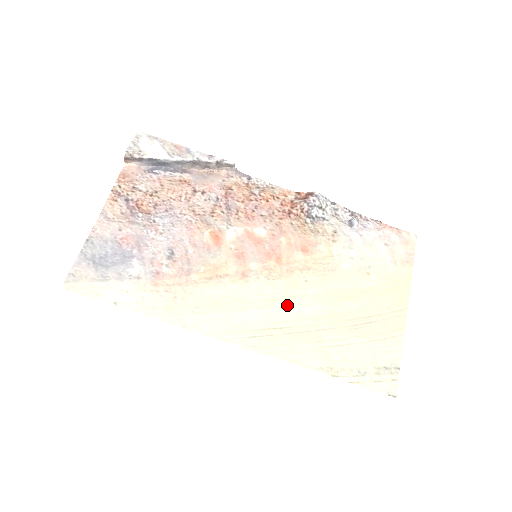
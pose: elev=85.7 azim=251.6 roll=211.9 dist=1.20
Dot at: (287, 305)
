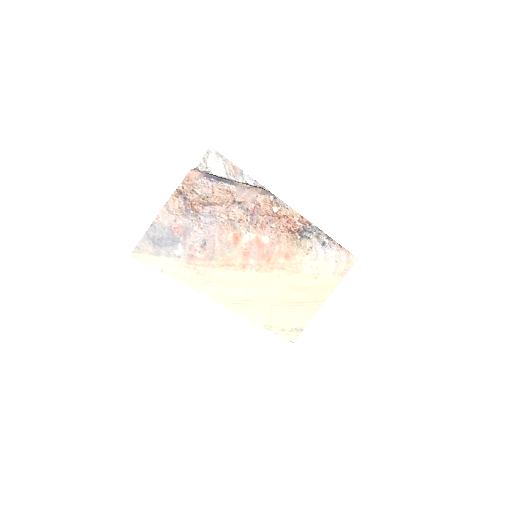
Dot at: (261, 289)
